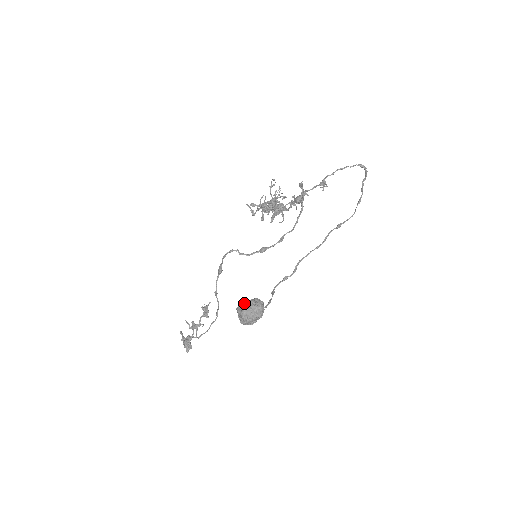
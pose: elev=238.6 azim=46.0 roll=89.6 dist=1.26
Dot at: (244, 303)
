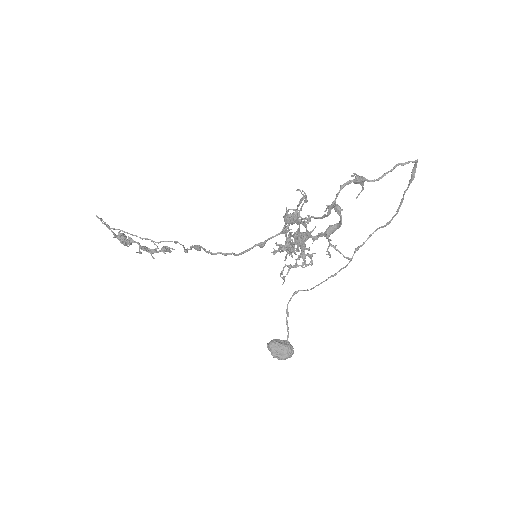
Dot at: (280, 354)
